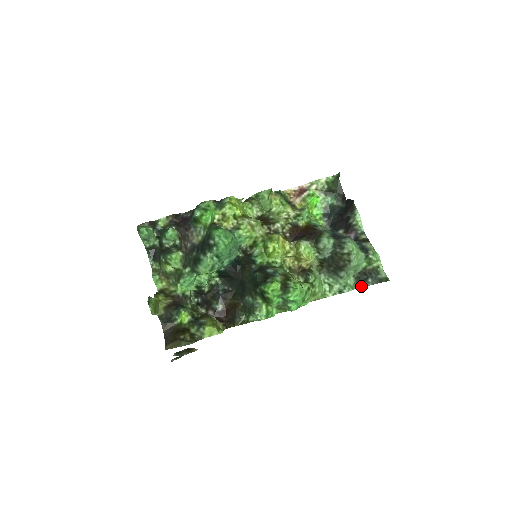
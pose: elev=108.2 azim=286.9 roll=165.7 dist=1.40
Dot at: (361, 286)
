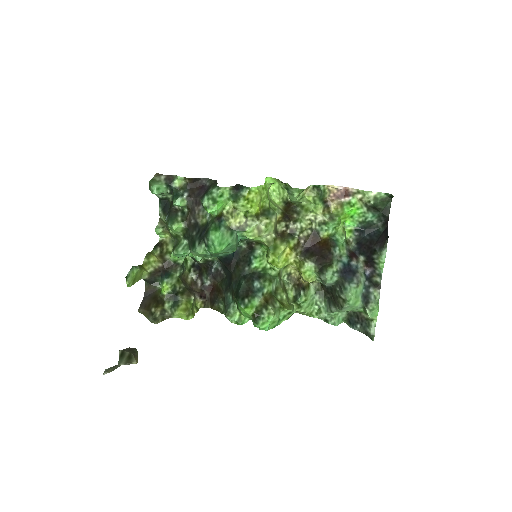
Dot at: (349, 325)
